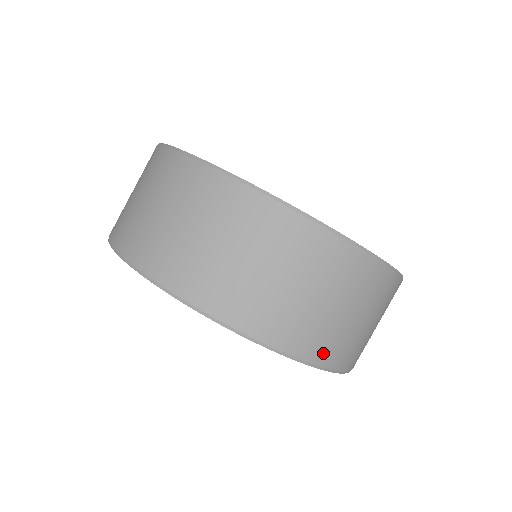
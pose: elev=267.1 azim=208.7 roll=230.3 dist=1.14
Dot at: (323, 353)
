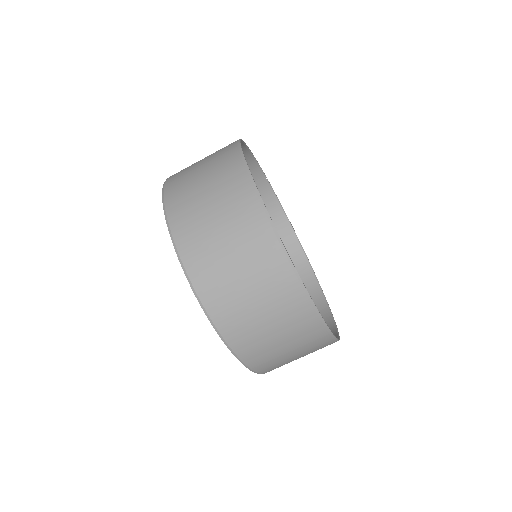
Dot at: (249, 355)
